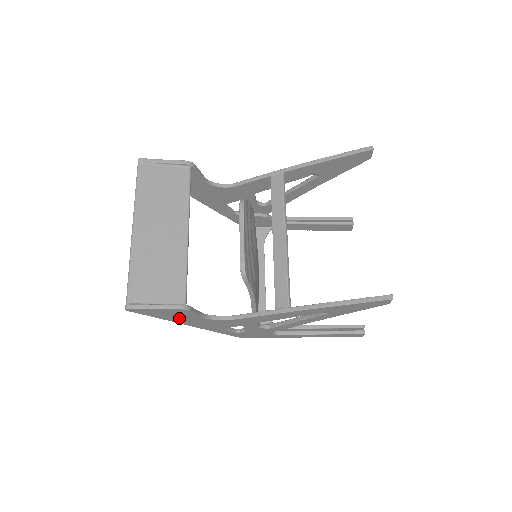
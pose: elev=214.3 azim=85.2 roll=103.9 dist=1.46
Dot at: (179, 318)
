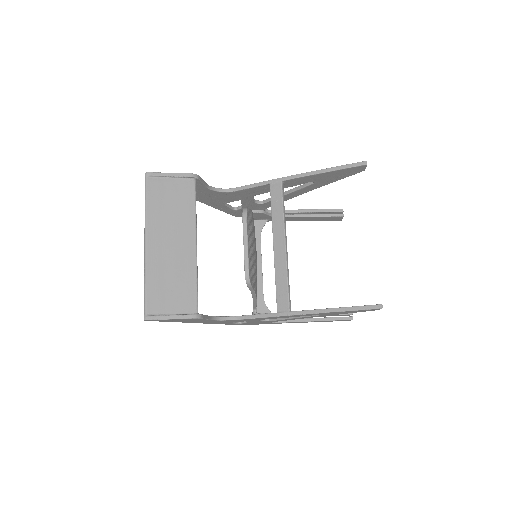
Dot at: (190, 321)
